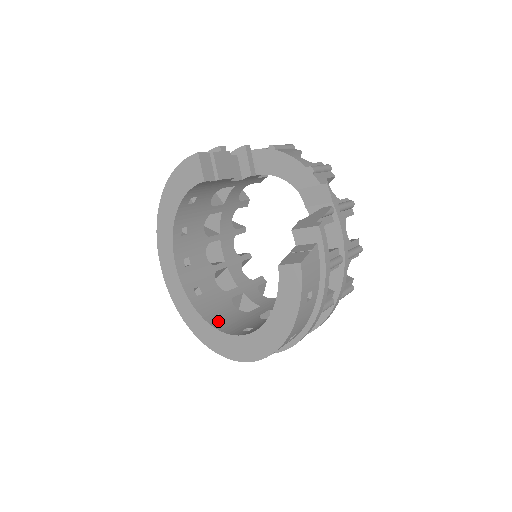
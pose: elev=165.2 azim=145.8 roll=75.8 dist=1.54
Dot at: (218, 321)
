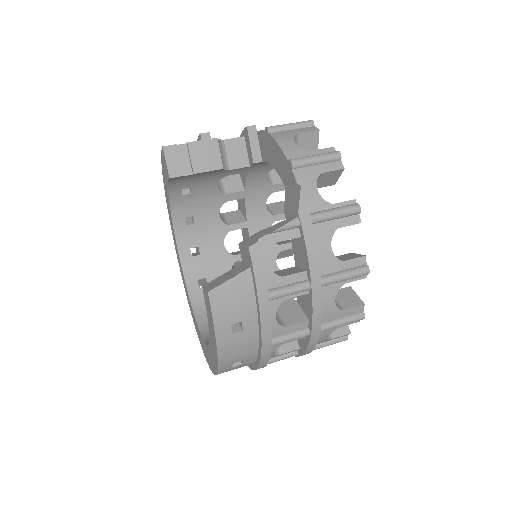
Dot at: occluded
